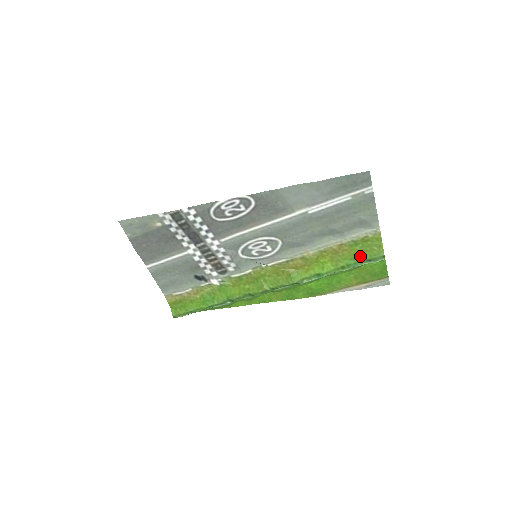
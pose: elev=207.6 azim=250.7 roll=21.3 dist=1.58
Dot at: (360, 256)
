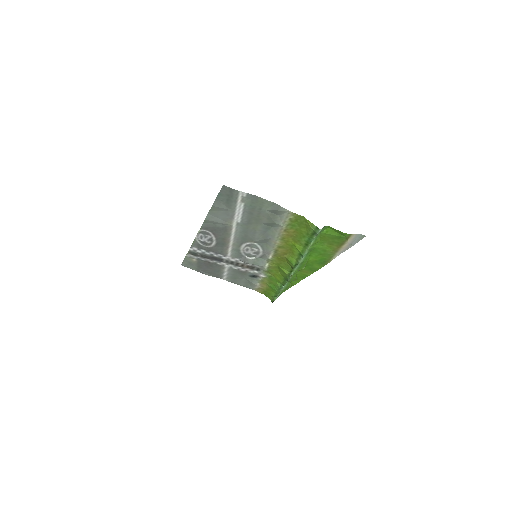
Dot at: (306, 233)
